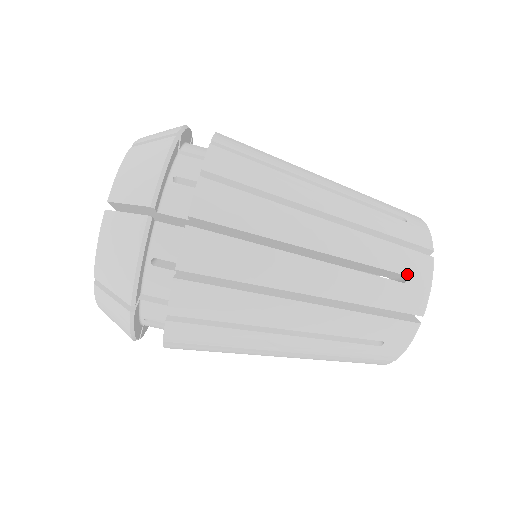
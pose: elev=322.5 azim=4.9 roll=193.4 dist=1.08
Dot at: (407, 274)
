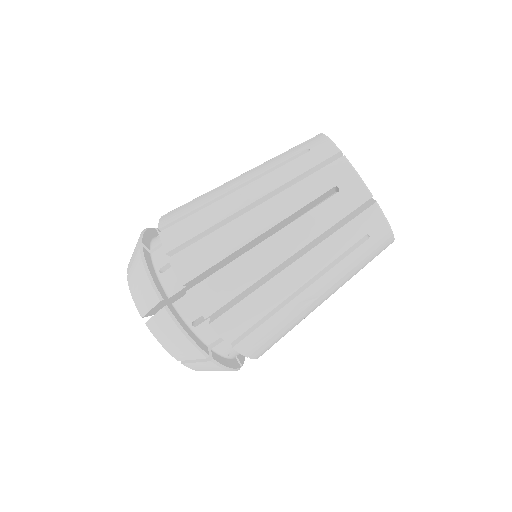
Dot at: (367, 233)
